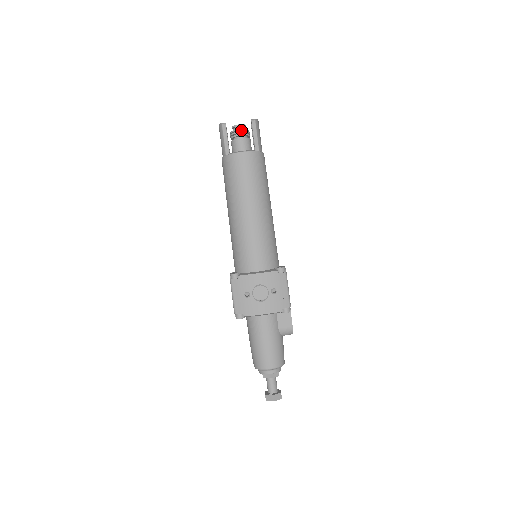
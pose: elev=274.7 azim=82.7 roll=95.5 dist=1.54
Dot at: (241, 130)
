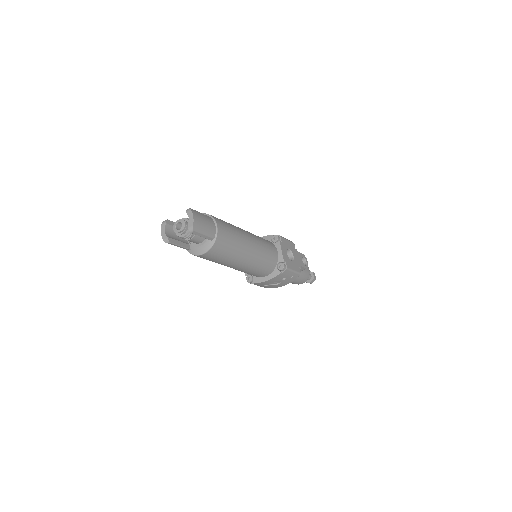
Dot at: (186, 235)
